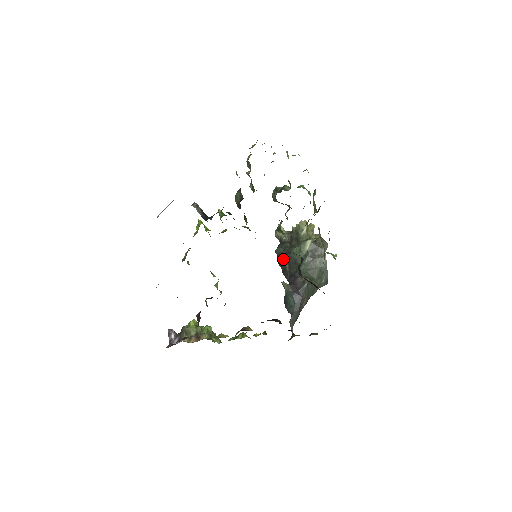
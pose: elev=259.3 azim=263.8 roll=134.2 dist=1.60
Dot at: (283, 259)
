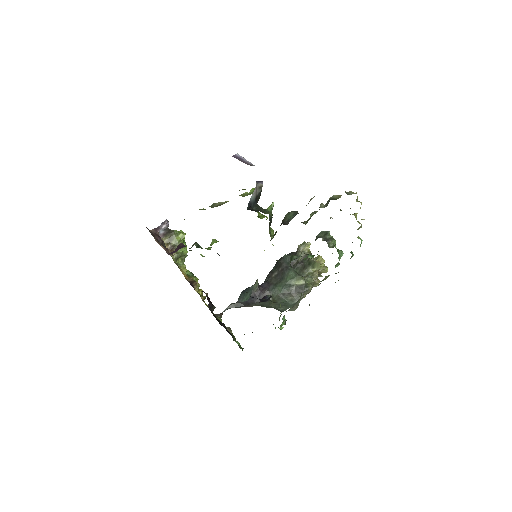
Dot at: (280, 266)
